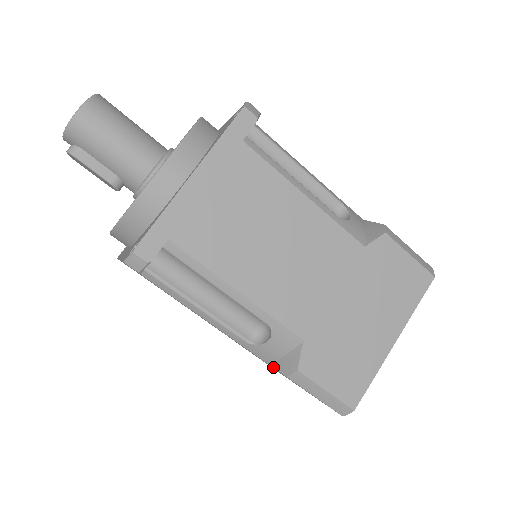
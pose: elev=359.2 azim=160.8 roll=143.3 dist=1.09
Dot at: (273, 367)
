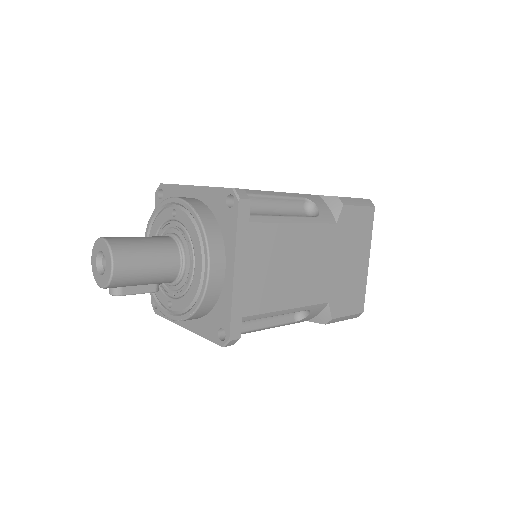
Dot at: occluded
